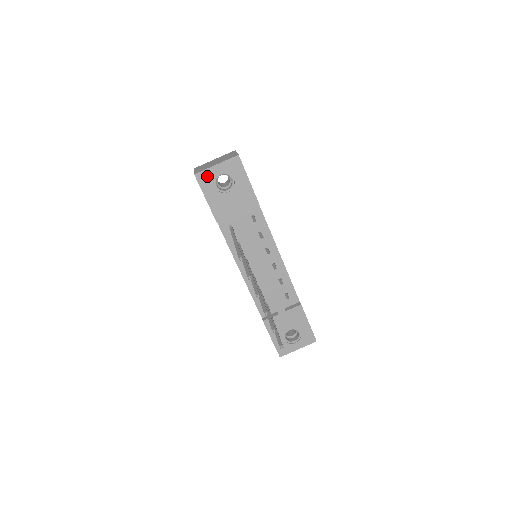
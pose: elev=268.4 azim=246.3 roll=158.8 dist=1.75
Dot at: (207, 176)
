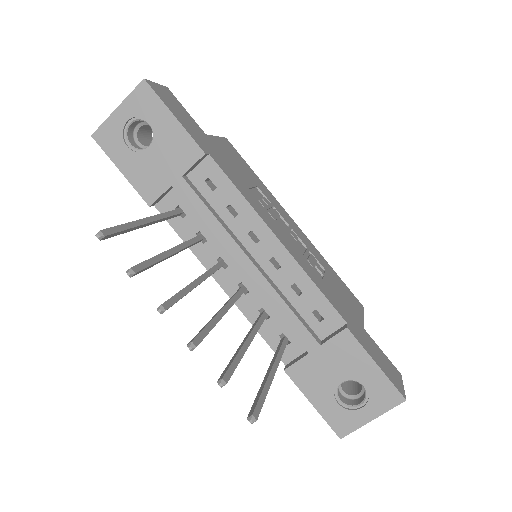
Dot at: (110, 132)
